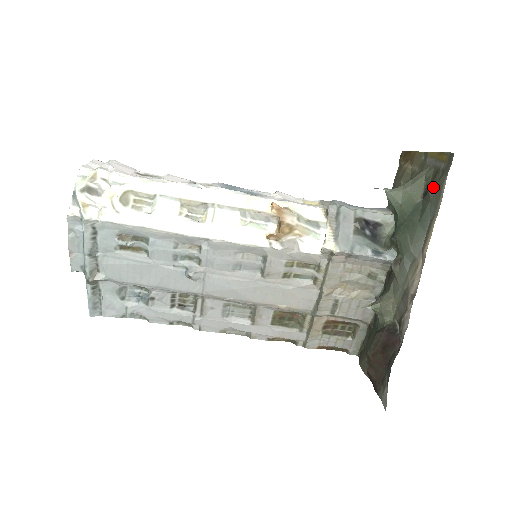
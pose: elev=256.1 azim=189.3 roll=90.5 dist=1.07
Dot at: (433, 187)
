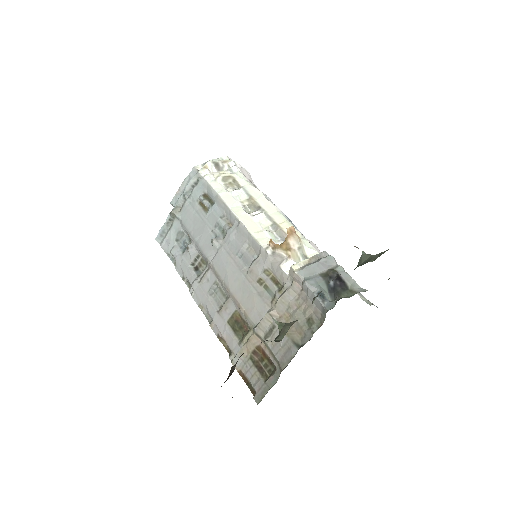
Dot at: occluded
